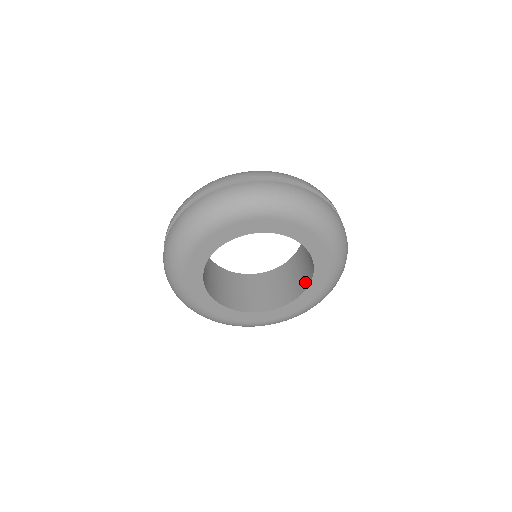
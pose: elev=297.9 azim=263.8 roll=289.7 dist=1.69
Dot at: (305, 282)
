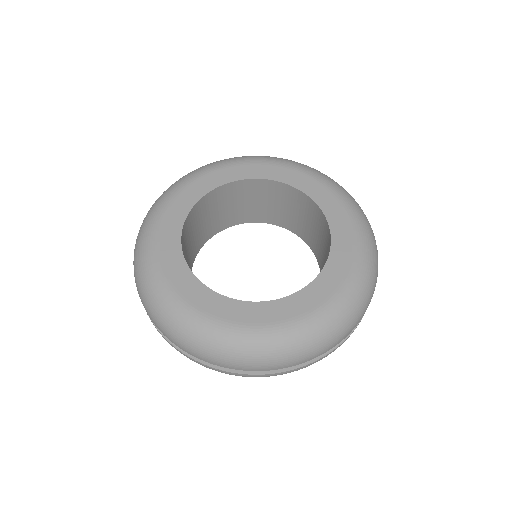
Dot at: occluded
